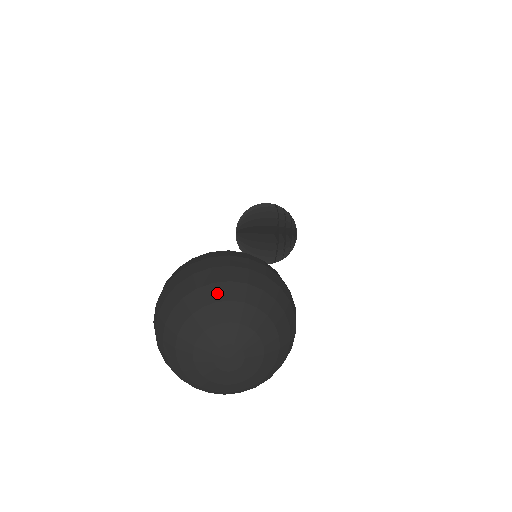
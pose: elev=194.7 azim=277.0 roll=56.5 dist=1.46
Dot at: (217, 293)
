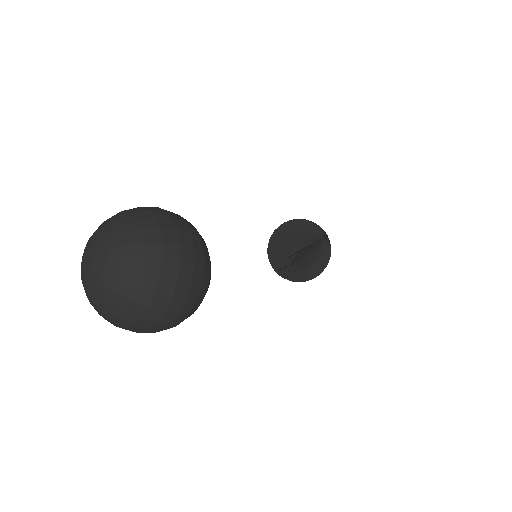
Dot at: occluded
